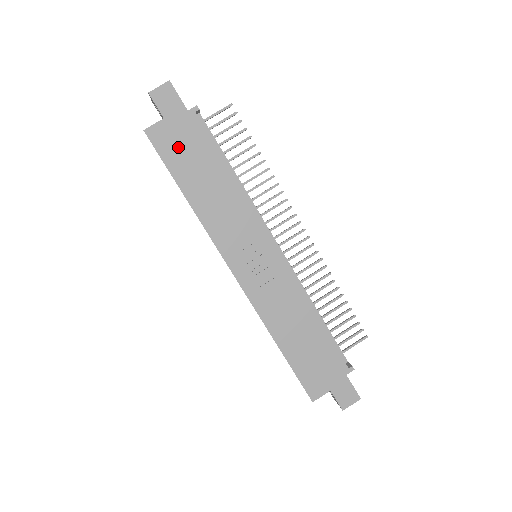
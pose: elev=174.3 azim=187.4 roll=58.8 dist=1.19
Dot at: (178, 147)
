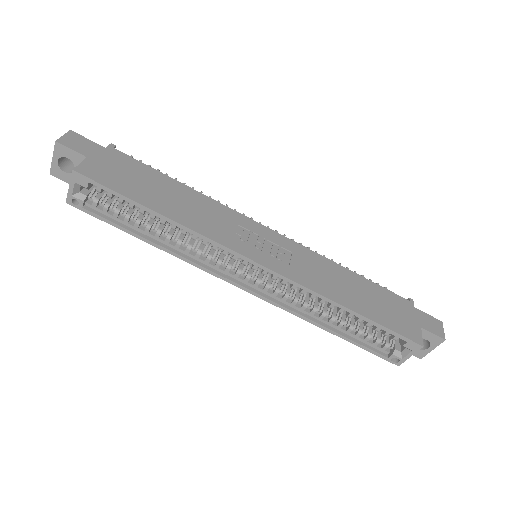
Dot at: (119, 176)
